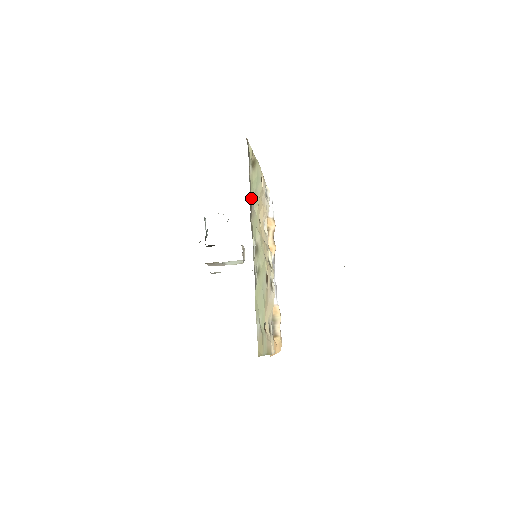
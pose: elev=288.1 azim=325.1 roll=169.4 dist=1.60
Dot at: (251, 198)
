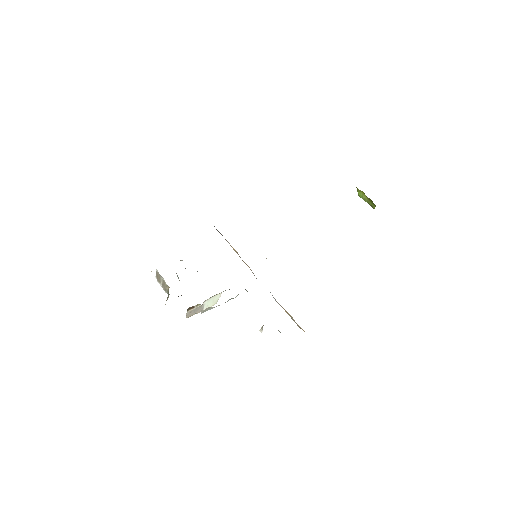
Dot at: occluded
